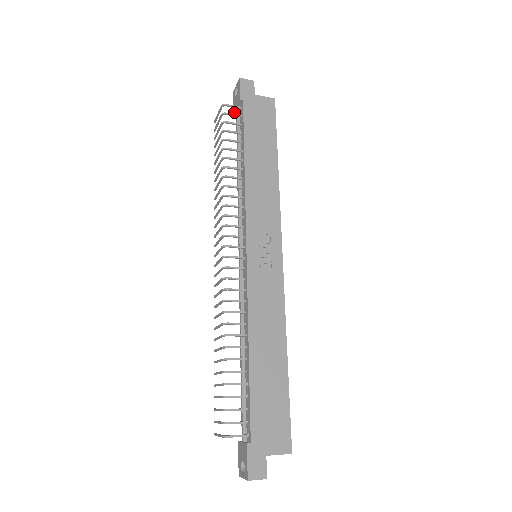
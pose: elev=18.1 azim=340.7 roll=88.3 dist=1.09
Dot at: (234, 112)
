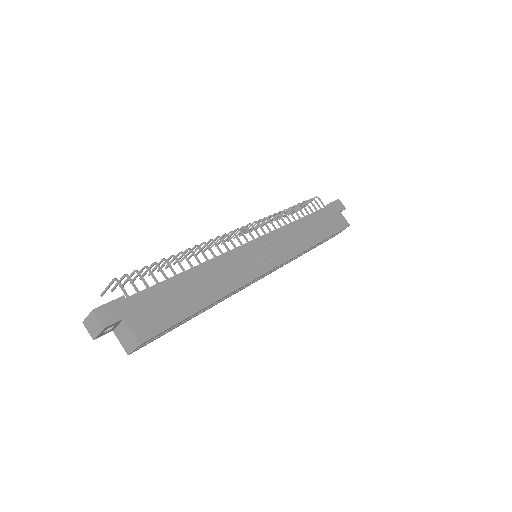
Dot at: occluded
